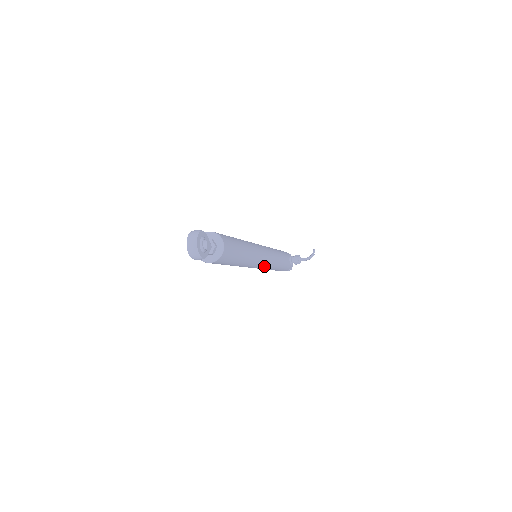
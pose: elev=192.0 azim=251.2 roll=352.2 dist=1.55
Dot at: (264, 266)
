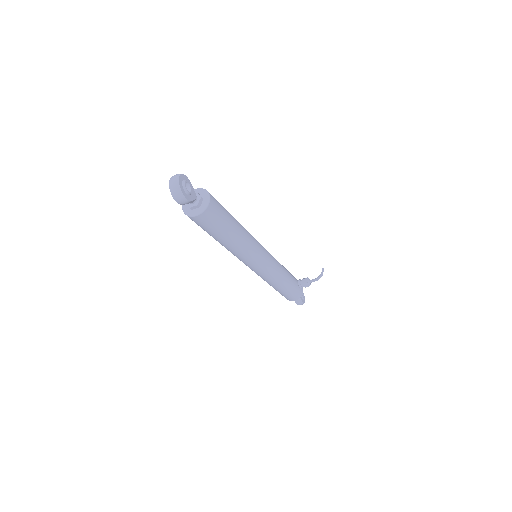
Dot at: (266, 268)
